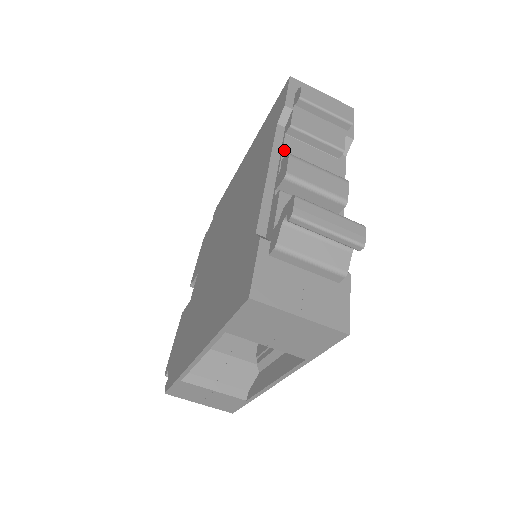
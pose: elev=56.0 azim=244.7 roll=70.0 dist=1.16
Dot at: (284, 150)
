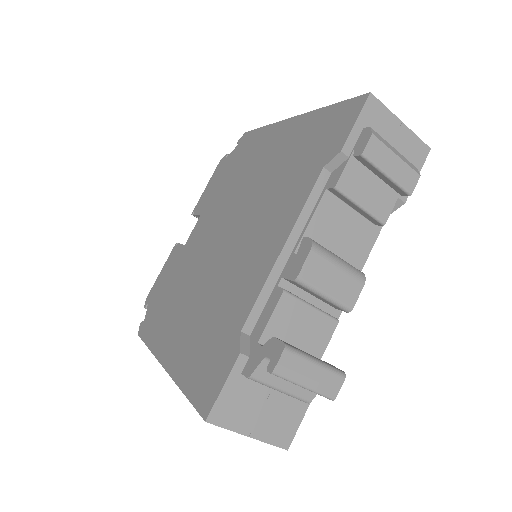
Dot at: (314, 216)
